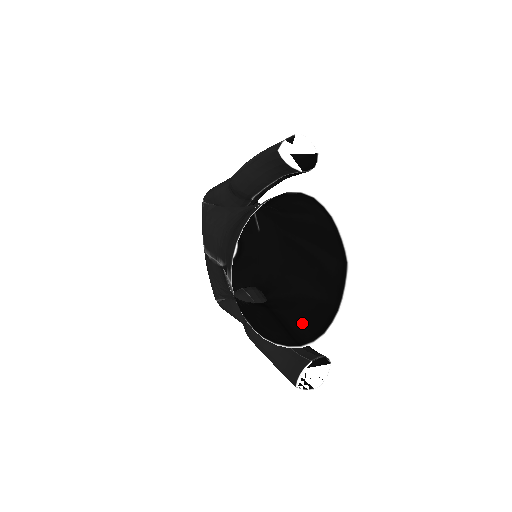
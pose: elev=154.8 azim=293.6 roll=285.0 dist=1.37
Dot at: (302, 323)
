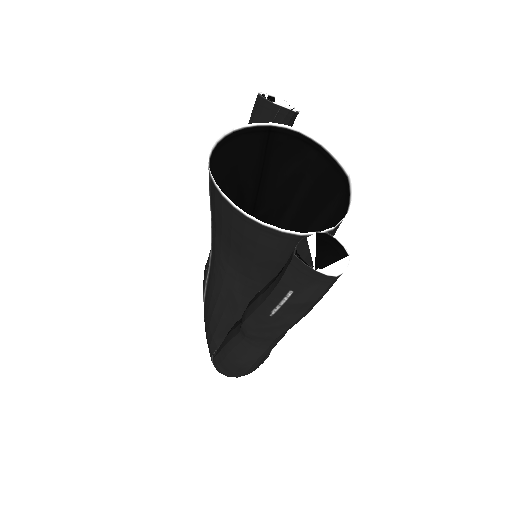
Dot at: occluded
